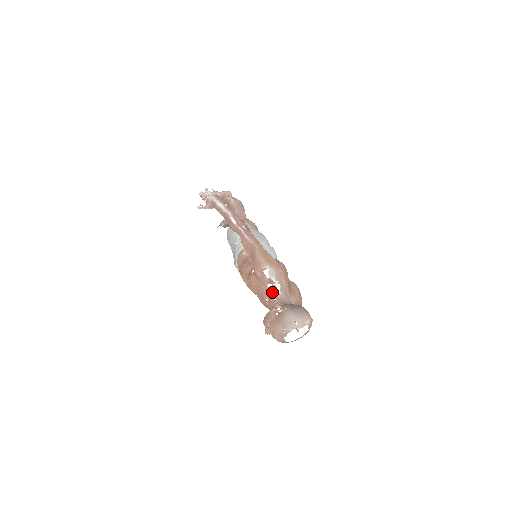
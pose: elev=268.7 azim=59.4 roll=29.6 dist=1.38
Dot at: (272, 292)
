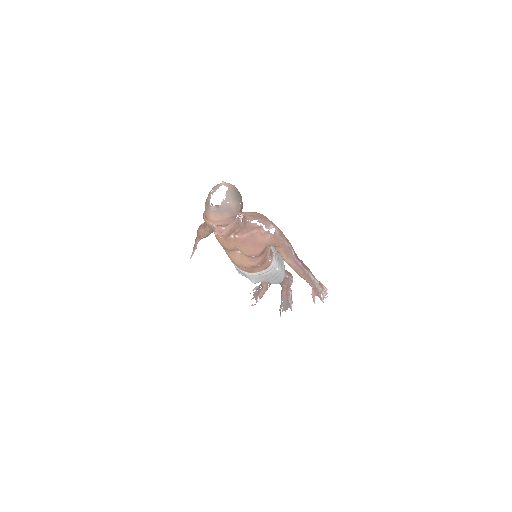
Dot at: occluded
